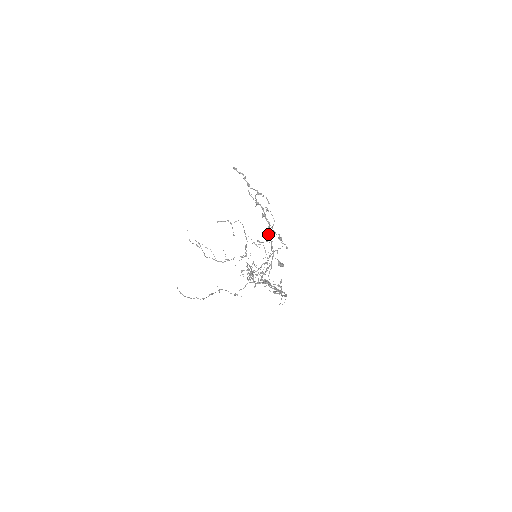
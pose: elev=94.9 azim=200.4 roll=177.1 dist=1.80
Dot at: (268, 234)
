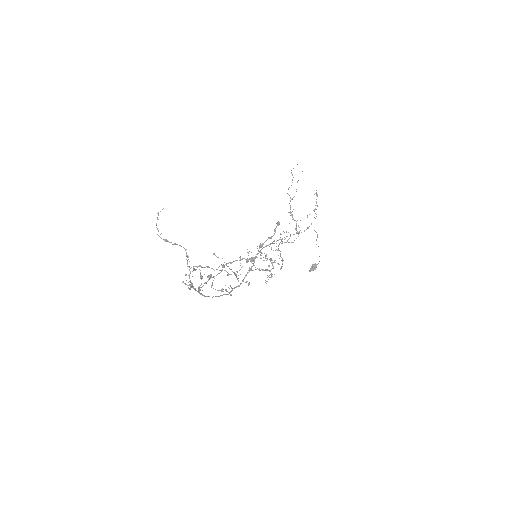
Dot at: (277, 263)
